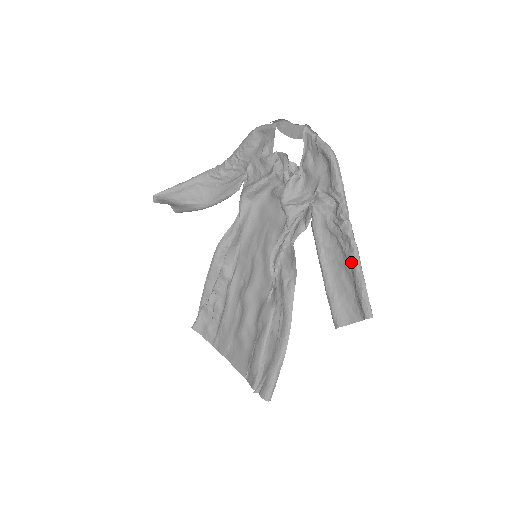
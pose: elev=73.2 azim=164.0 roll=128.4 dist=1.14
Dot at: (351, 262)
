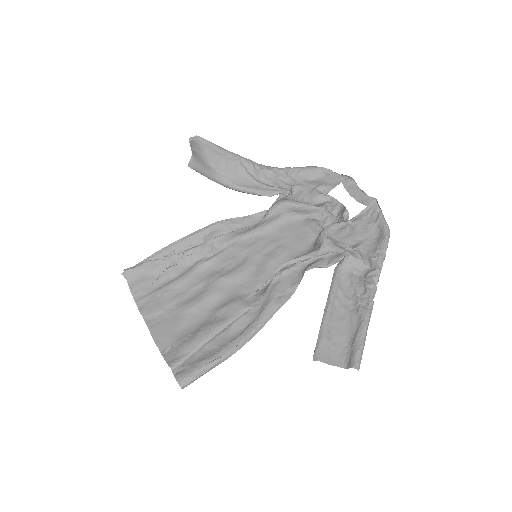
Dot at: (363, 317)
